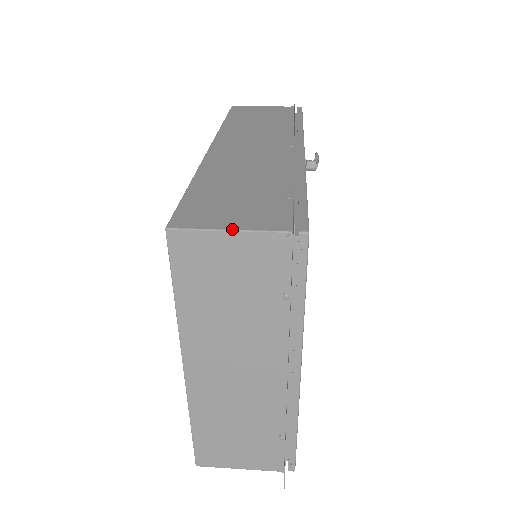
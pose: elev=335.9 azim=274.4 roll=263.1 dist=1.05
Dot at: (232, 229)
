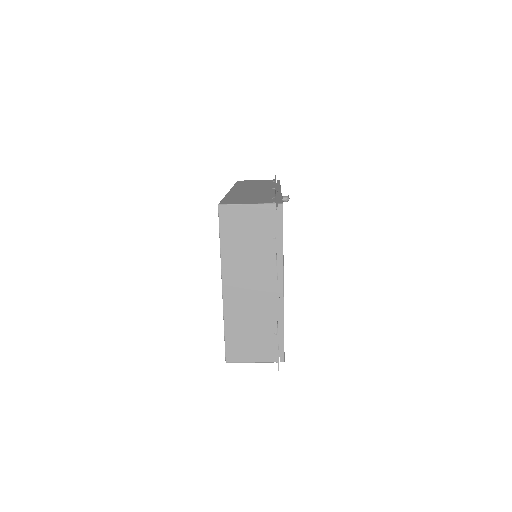
Dot at: (248, 203)
